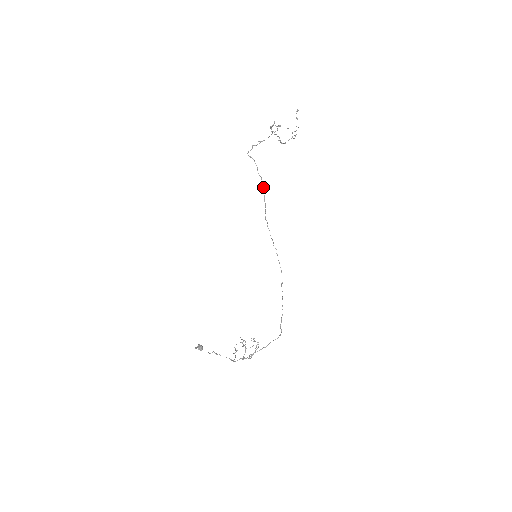
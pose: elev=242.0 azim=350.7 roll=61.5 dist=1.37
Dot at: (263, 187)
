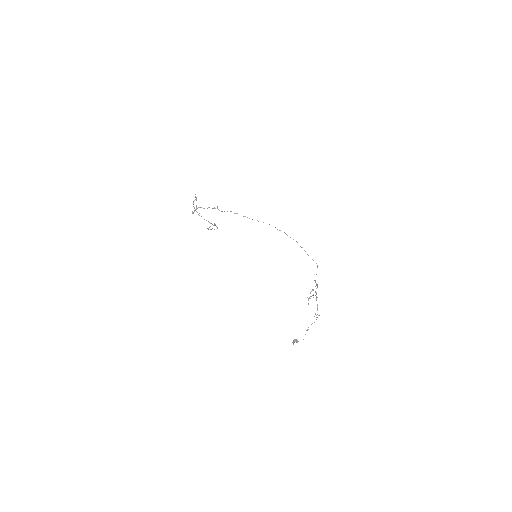
Dot at: occluded
